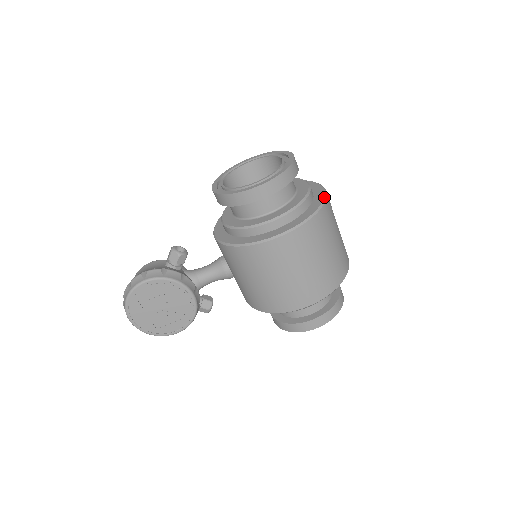
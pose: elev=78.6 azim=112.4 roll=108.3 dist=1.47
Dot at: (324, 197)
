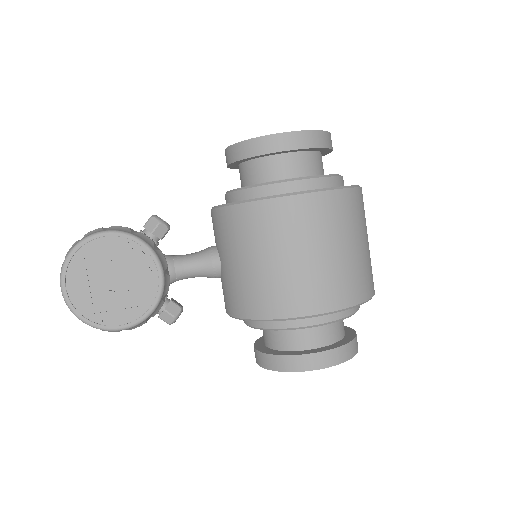
Dot at: occluded
